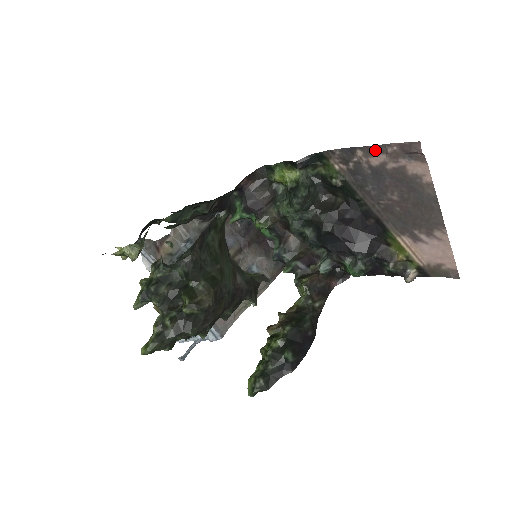
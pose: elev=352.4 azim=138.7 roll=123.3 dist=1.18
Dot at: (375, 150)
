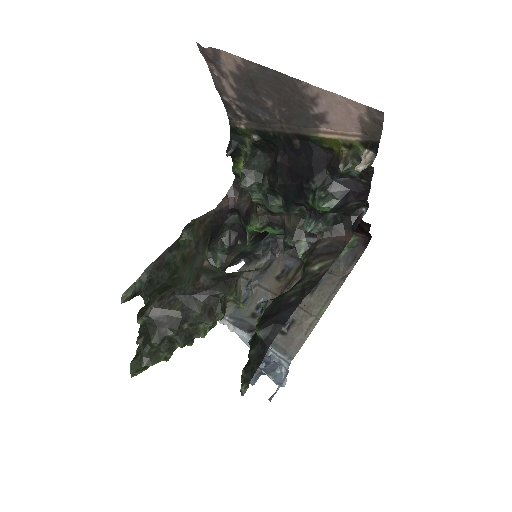
Dot at: (218, 85)
